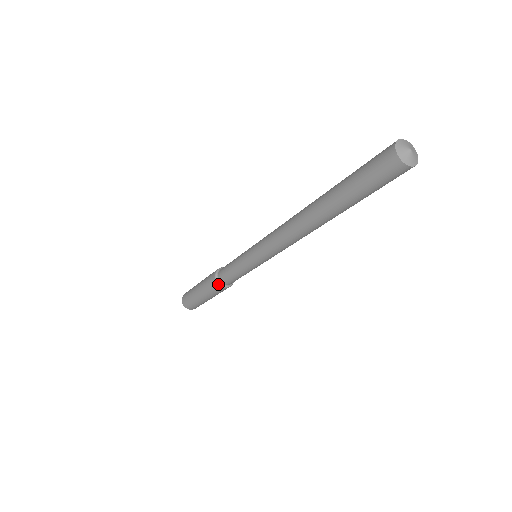
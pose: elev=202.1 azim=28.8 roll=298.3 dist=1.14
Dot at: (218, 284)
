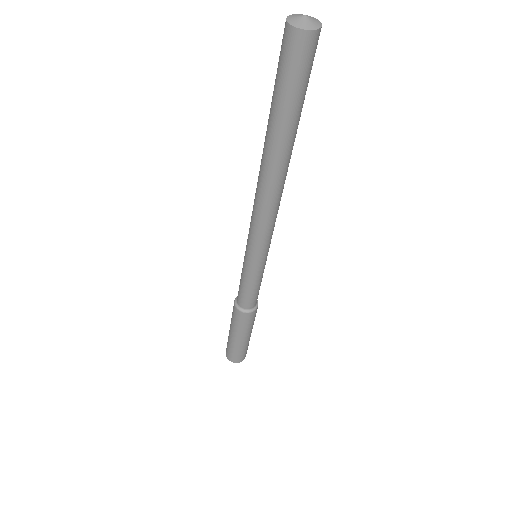
Dot at: (235, 304)
